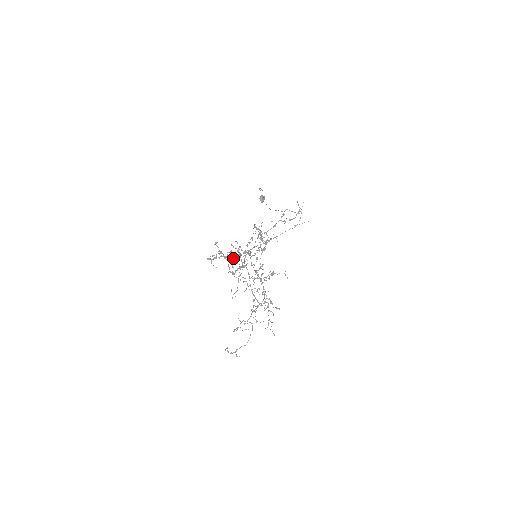
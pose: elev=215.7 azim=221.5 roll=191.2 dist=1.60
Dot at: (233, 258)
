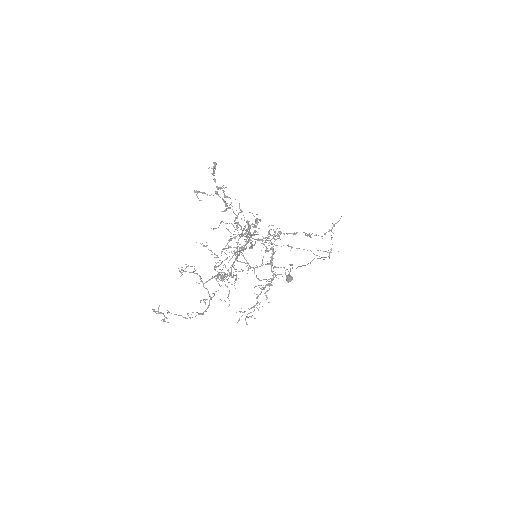
Dot at: (226, 209)
